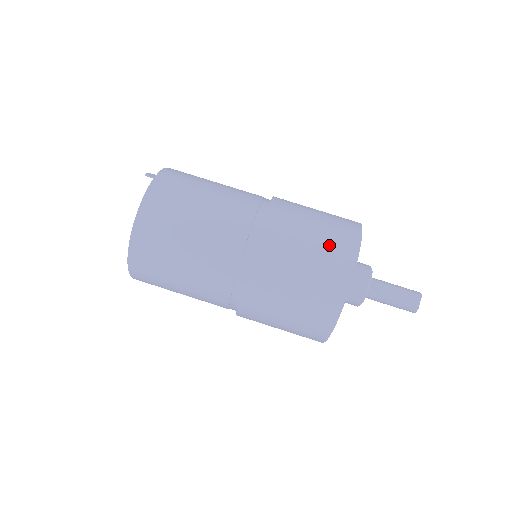
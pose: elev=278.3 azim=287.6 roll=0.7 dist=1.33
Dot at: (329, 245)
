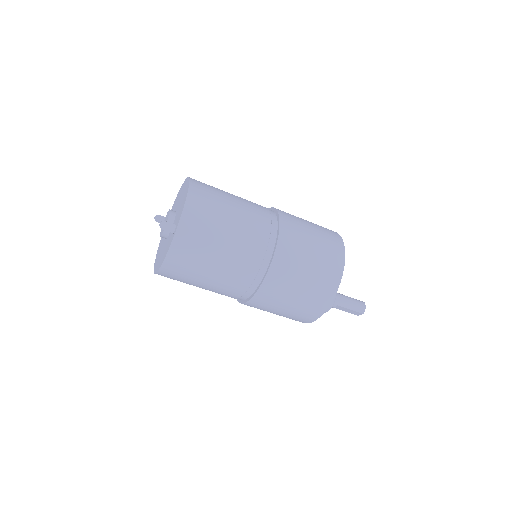
Dot at: (301, 310)
